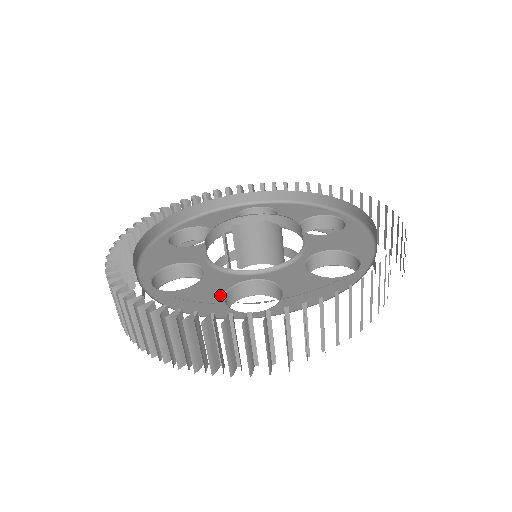
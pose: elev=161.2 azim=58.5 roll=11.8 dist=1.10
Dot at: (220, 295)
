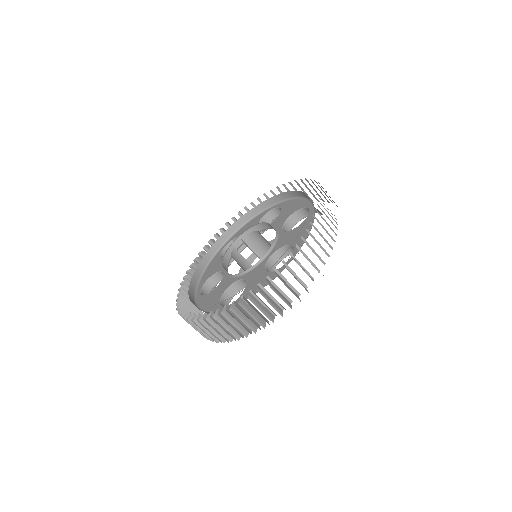
Dot at: (220, 295)
